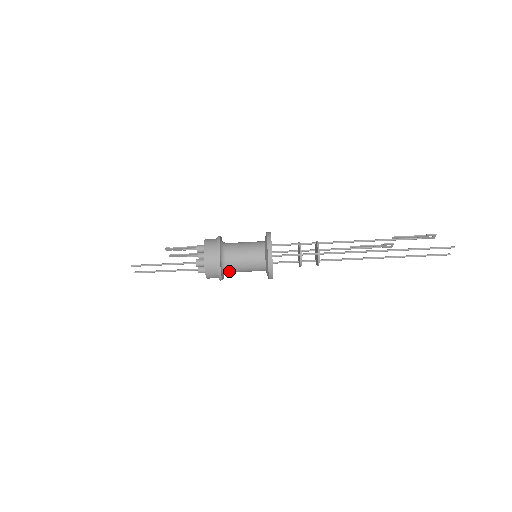
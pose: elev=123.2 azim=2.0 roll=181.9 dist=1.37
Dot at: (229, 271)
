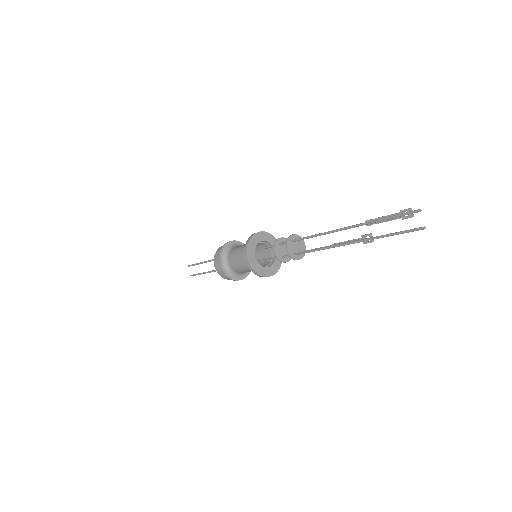
Dot at: (230, 264)
